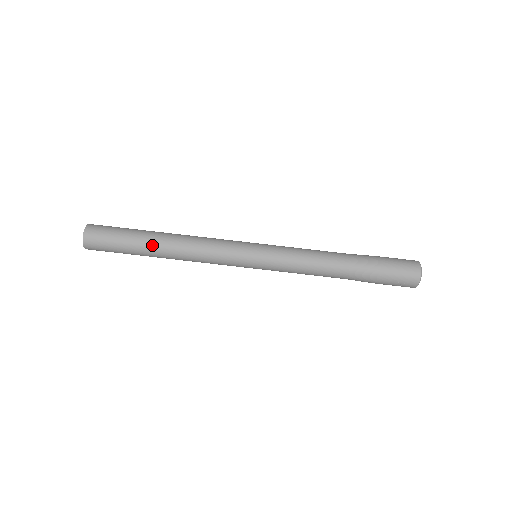
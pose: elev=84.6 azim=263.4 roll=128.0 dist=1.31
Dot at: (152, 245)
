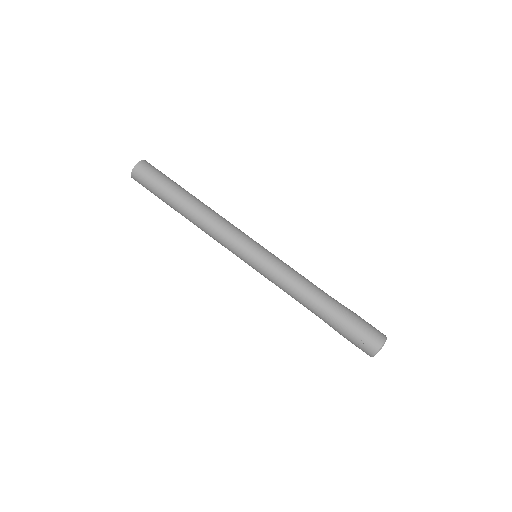
Dot at: (184, 198)
